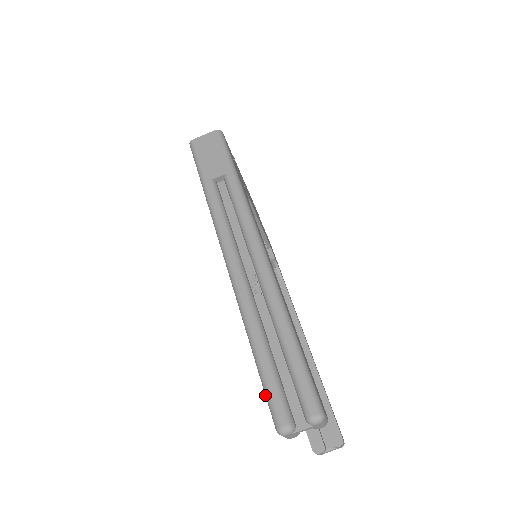
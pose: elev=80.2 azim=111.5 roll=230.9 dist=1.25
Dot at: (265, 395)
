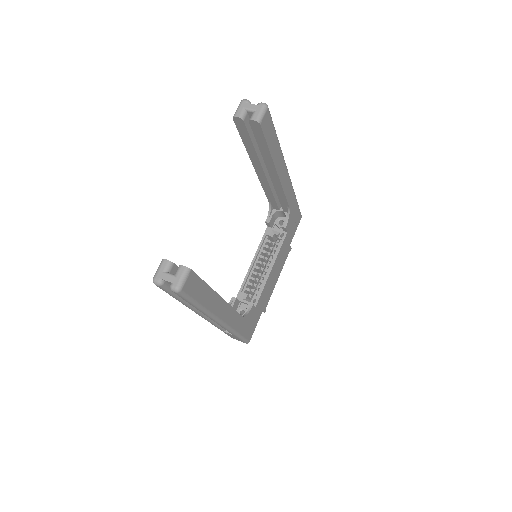
Dot at: occluded
